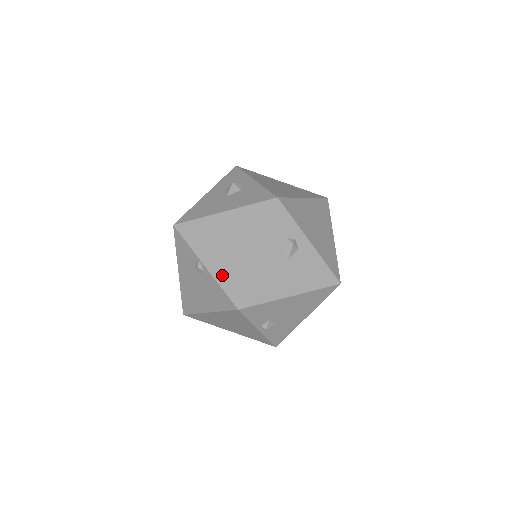
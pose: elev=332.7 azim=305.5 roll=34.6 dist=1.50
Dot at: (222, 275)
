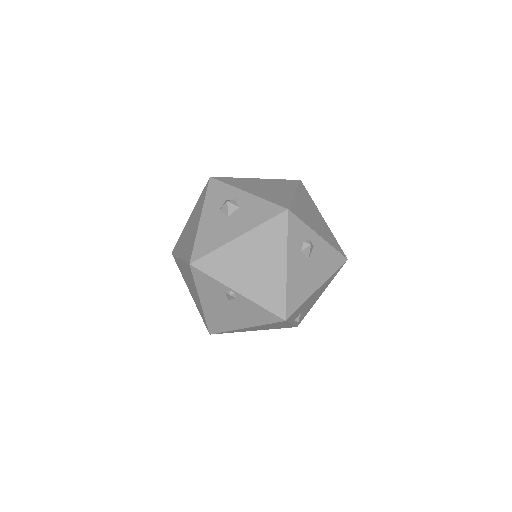
Dot at: (259, 296)
